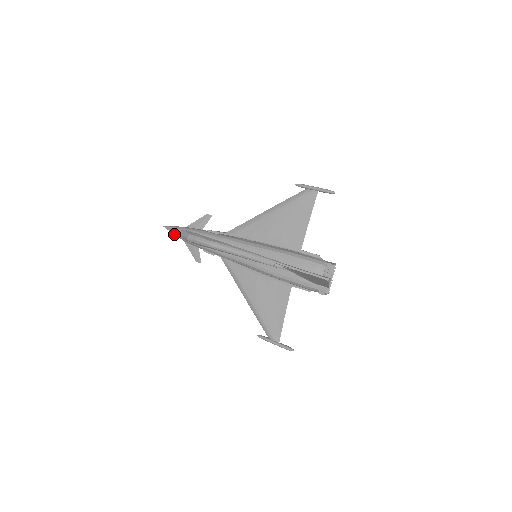
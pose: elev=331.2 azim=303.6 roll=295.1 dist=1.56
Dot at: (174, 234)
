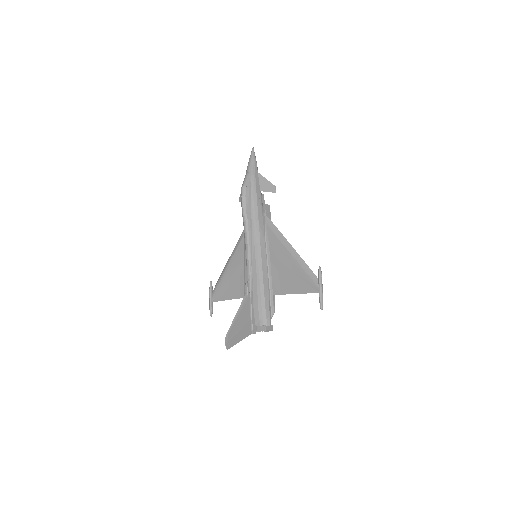
Dot at: (248, 165)
